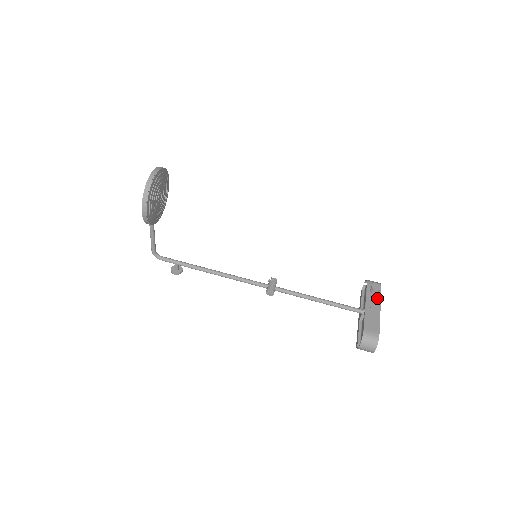
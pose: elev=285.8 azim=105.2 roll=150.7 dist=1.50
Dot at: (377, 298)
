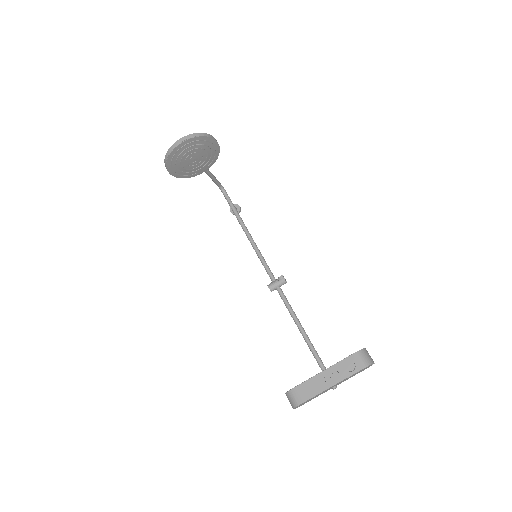
Dot at: (343, 375)
